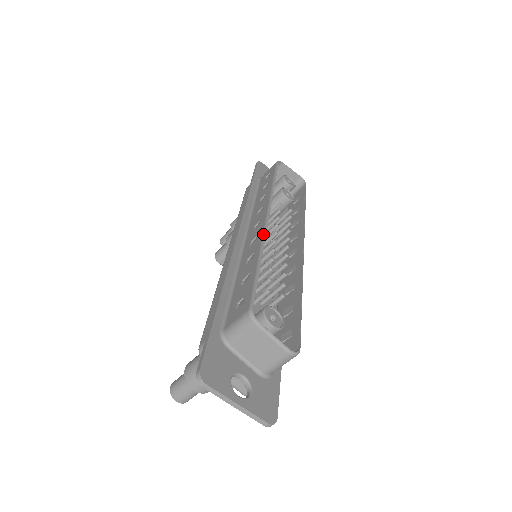
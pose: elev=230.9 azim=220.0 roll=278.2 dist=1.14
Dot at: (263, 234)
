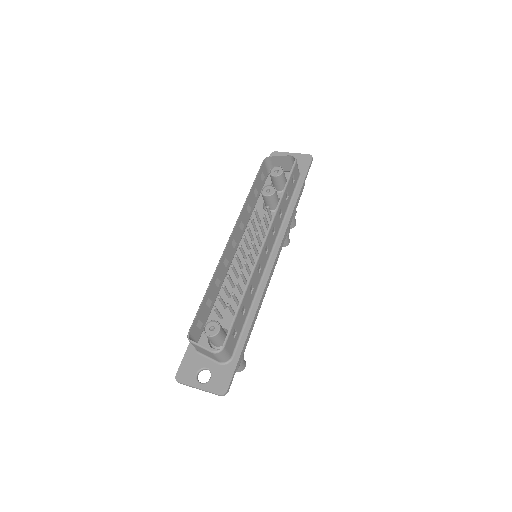
Dot at: (219, 260)
